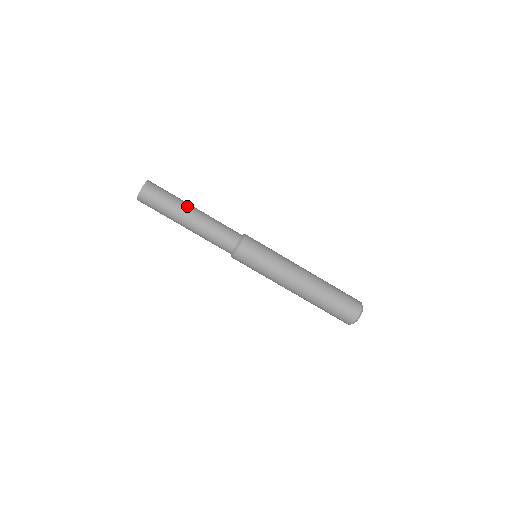
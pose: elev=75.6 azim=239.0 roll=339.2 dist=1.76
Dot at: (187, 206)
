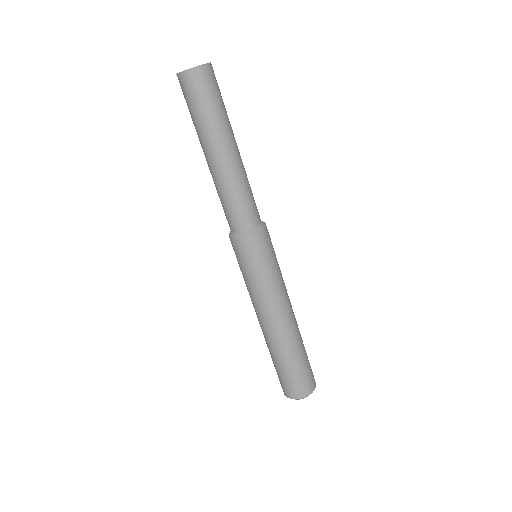
Dot at: (227, 139)
